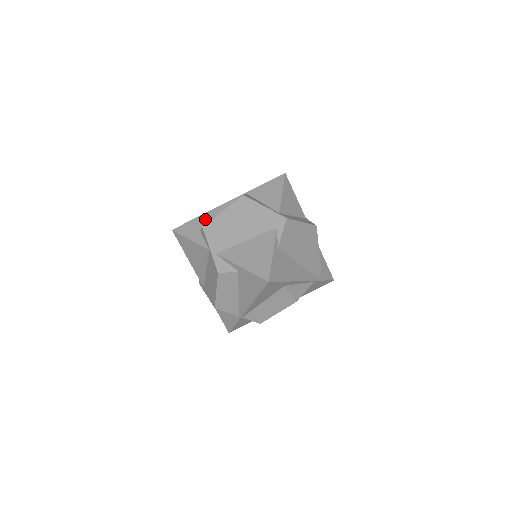
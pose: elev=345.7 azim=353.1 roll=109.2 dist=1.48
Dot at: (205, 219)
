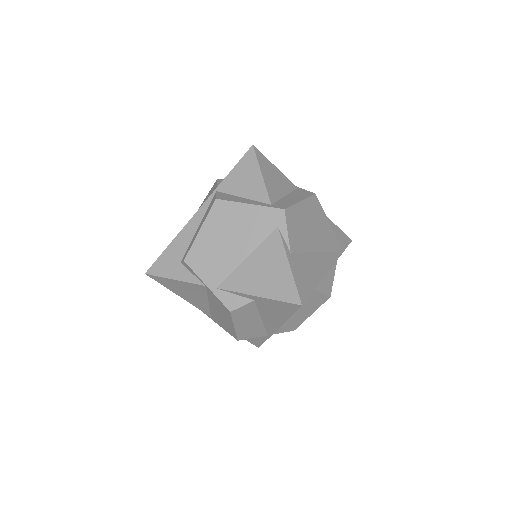
Dot at: (180, 245)
